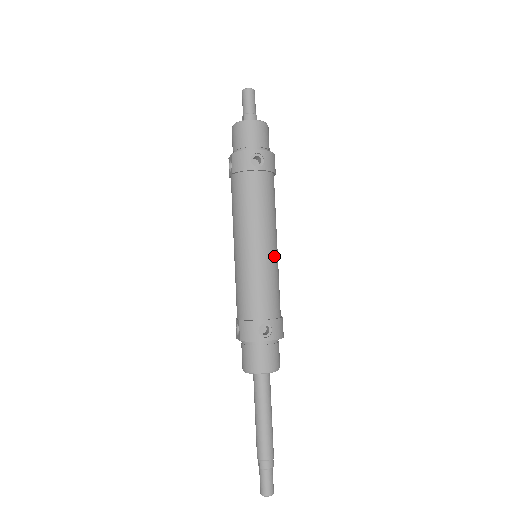
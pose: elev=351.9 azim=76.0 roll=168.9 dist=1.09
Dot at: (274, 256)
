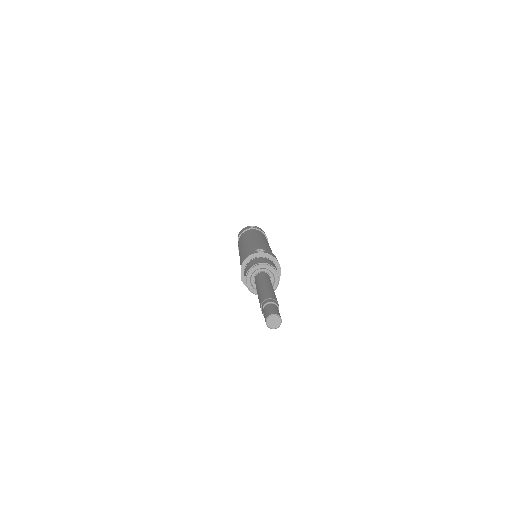
Dot at: (267, 244)
